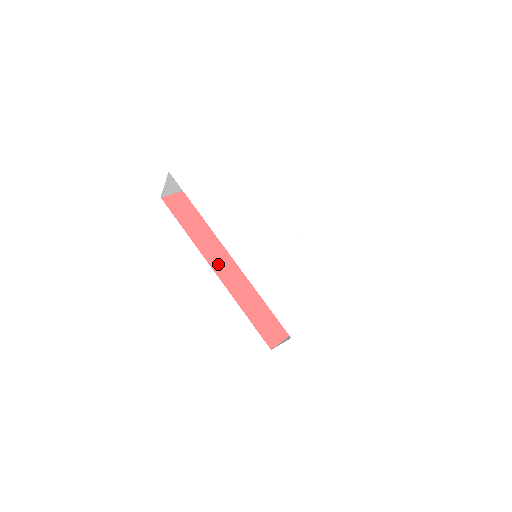
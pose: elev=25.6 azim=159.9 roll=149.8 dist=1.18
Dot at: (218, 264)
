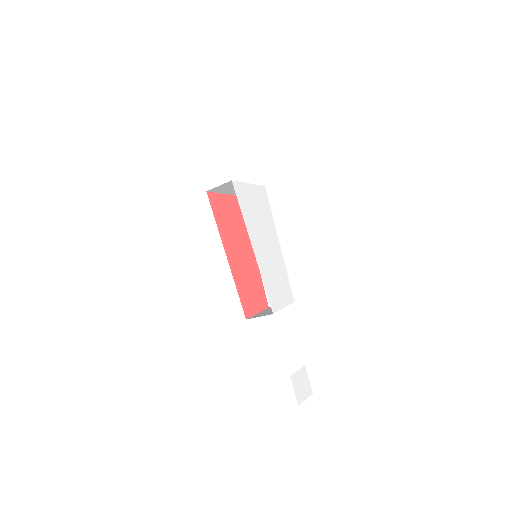
Dot at: (229, 252)
